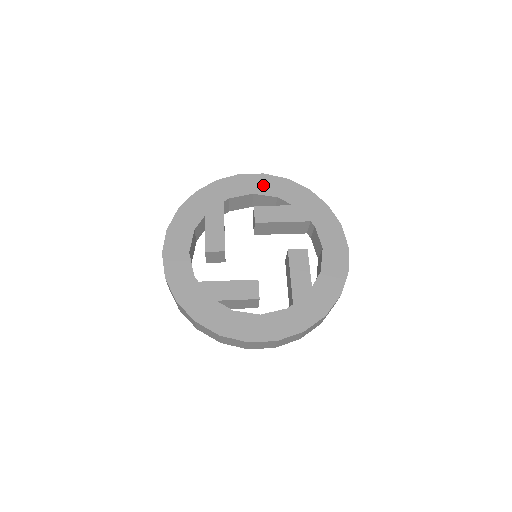
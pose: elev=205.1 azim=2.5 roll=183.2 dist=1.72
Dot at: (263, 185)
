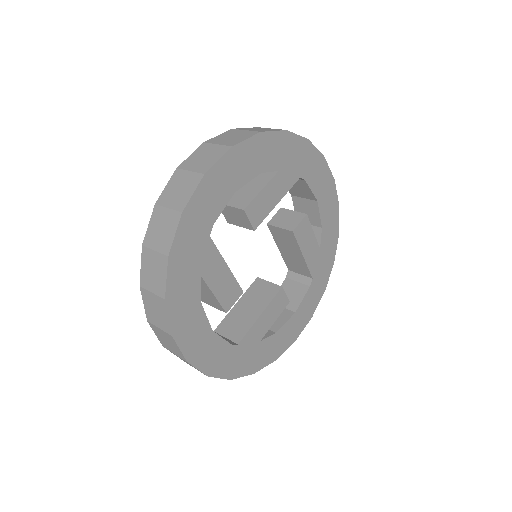
Dot at: (240, 168)
